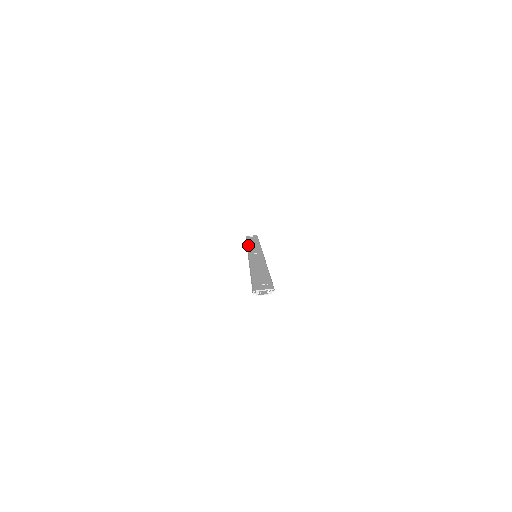
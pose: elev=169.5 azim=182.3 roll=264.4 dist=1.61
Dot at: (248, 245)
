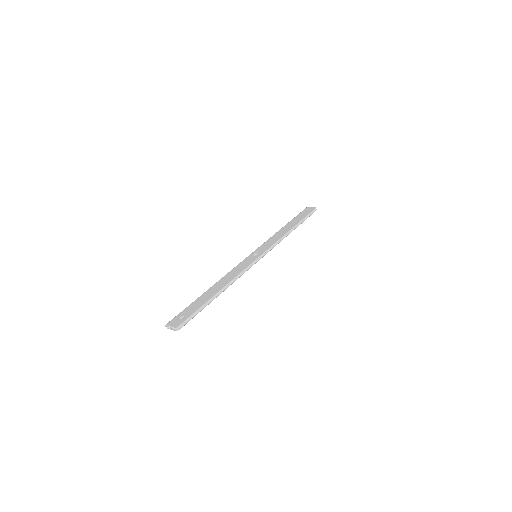
Dot at: (278, 231)
